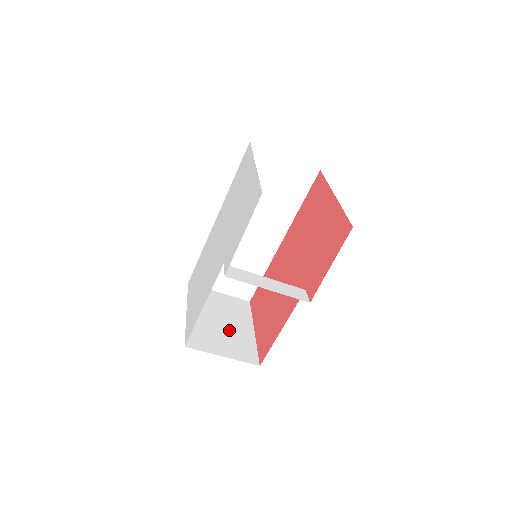
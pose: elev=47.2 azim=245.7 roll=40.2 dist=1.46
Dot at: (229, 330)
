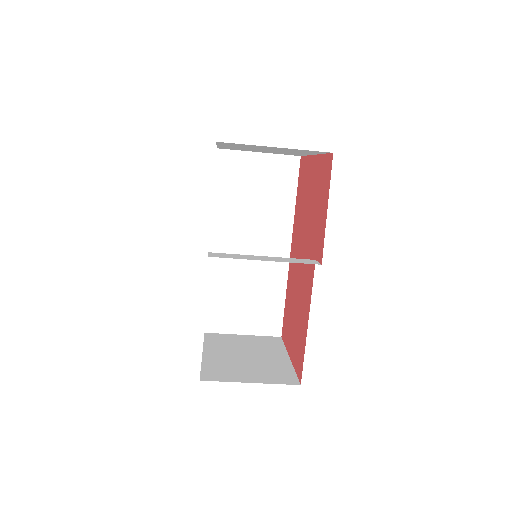
Dot at: (257, 361)
